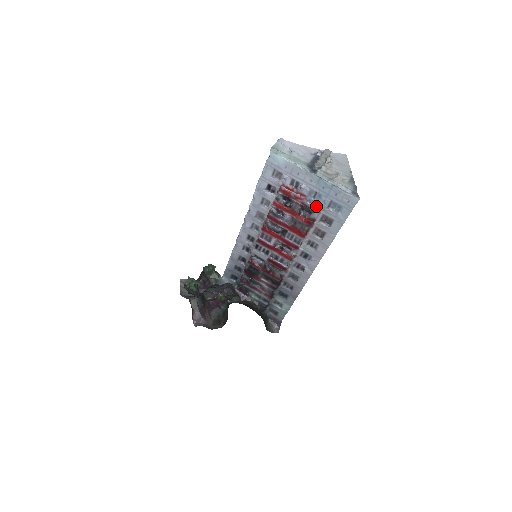
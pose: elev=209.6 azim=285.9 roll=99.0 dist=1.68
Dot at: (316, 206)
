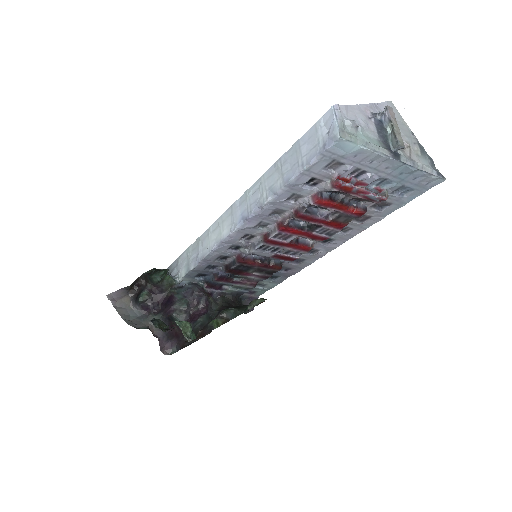
Dot at: (384, 198)
